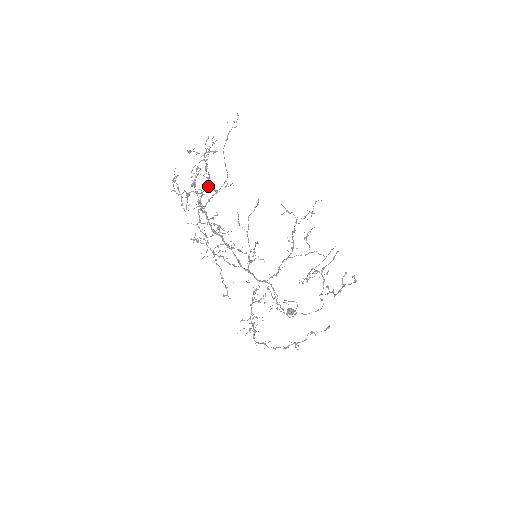
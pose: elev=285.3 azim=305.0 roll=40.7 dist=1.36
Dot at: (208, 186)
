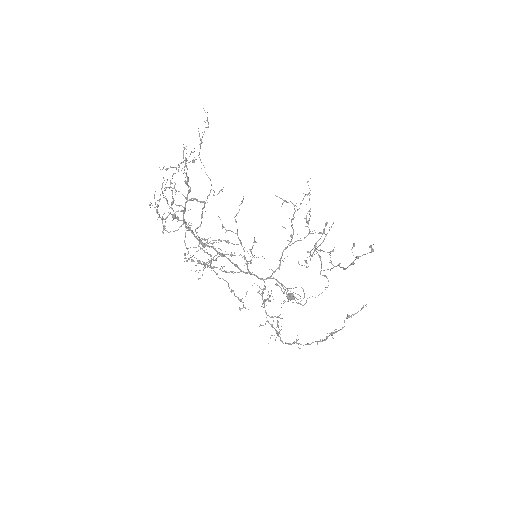
Dot at: (190, 199)
